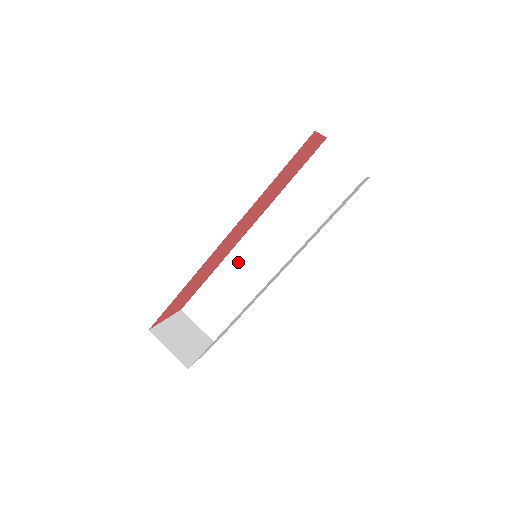
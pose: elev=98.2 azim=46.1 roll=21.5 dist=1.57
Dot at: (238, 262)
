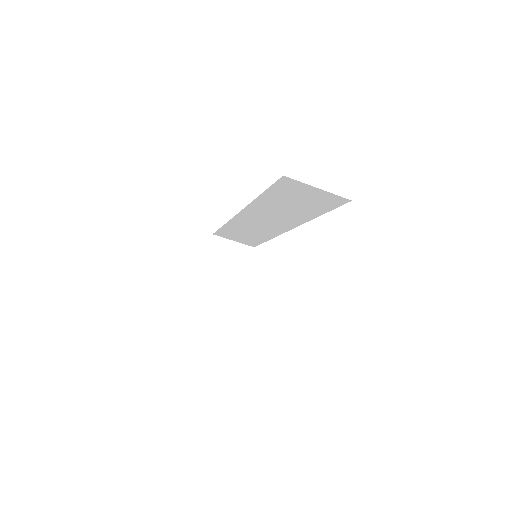
Dot at: (243, 224)
